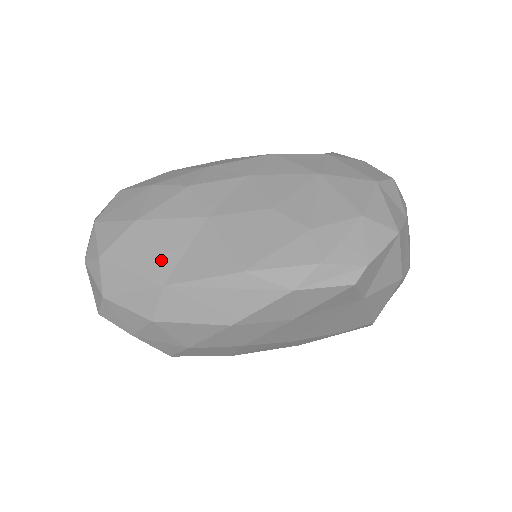
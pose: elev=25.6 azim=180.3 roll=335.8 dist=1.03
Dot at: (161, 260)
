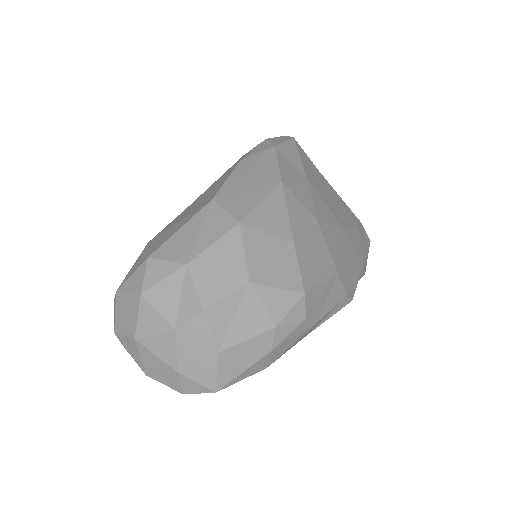
Dot at: (192, 211)
